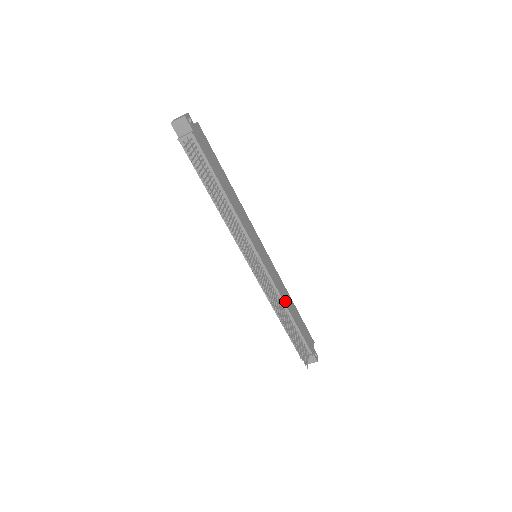
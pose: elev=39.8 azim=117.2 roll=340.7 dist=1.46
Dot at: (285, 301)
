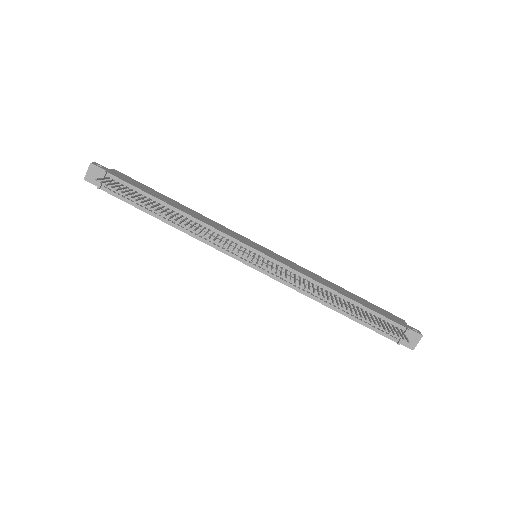
Dot at: (324, 284)
